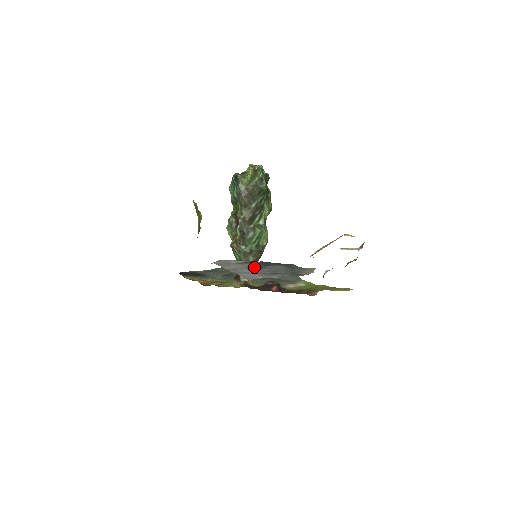
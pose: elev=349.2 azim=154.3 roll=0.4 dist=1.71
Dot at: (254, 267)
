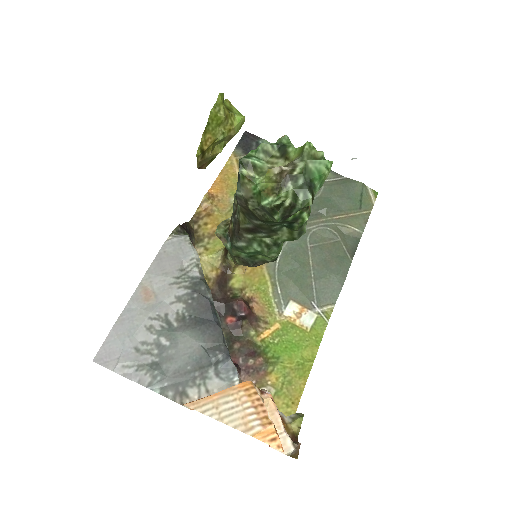
Dot at: (178, 309)
